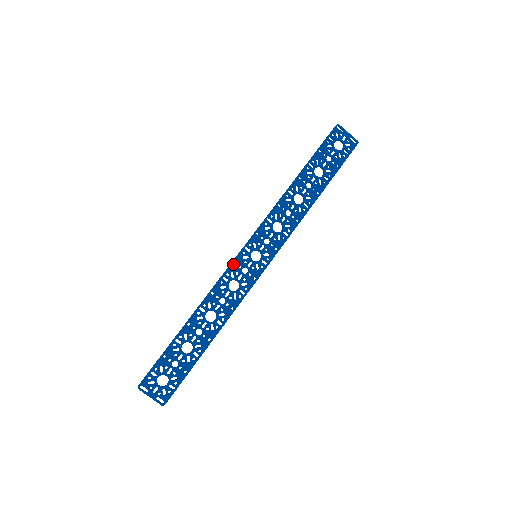
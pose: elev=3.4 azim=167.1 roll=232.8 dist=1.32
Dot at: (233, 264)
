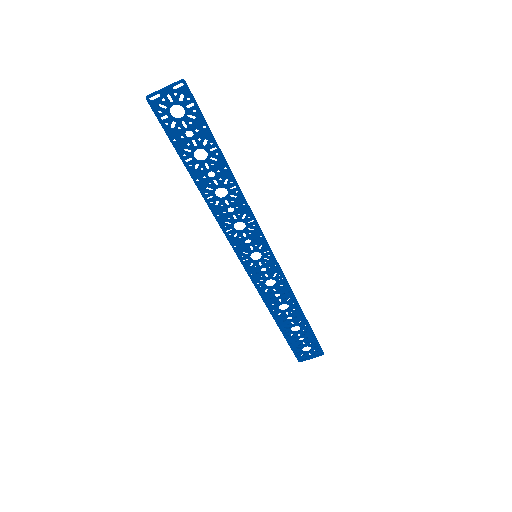
Dot at: (251, 277)
